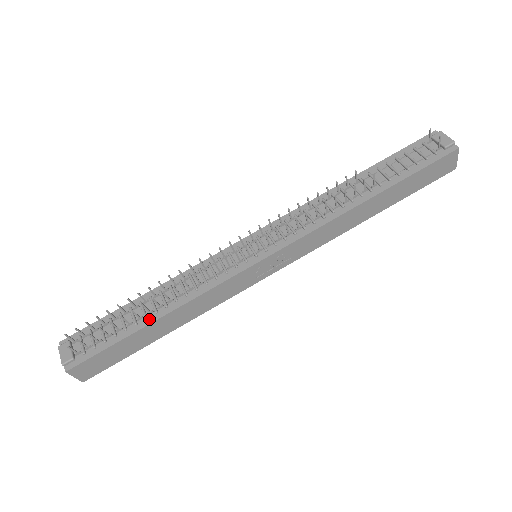
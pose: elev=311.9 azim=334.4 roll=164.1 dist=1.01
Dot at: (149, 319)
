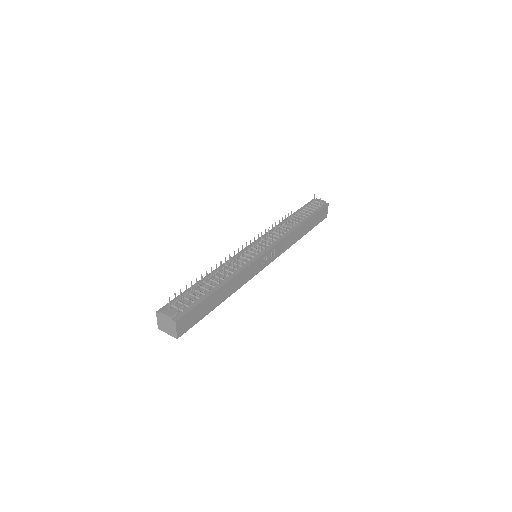
Dot at: (216, 287)
